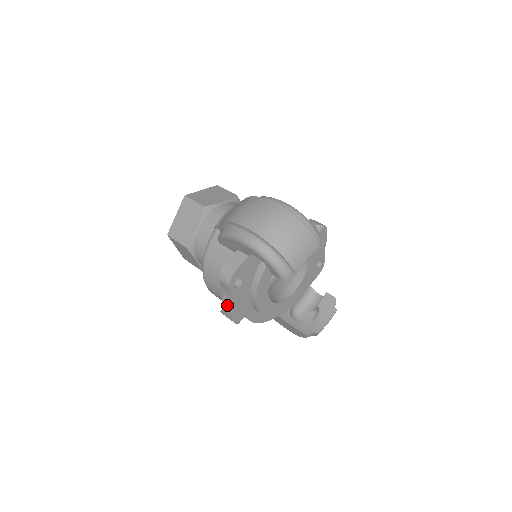
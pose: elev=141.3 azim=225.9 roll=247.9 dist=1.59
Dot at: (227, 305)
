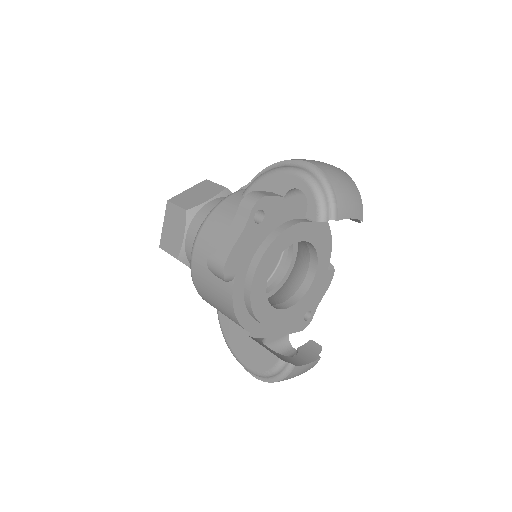
Dot at: (230, 240)
